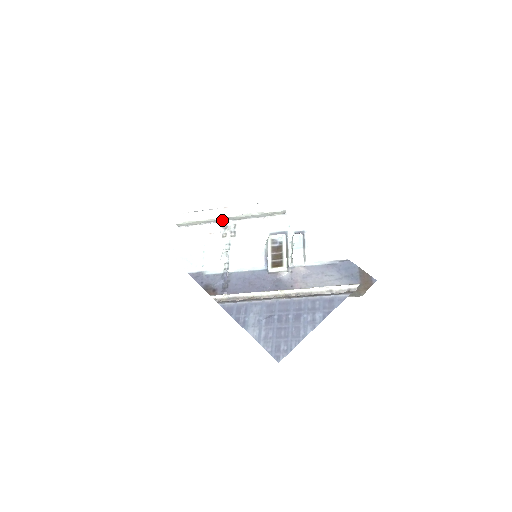
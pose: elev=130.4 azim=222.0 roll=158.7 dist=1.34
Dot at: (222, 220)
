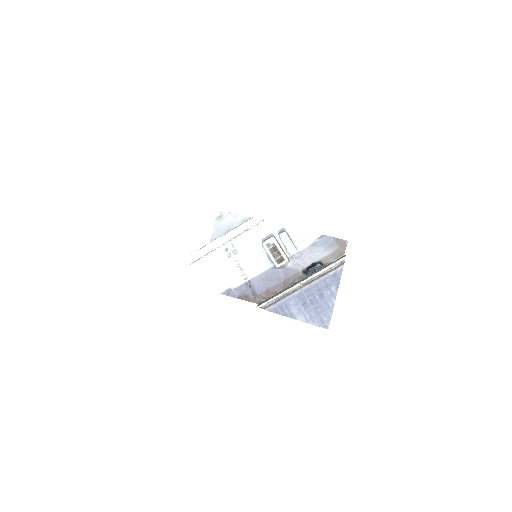
Dot at: (221, 246)
